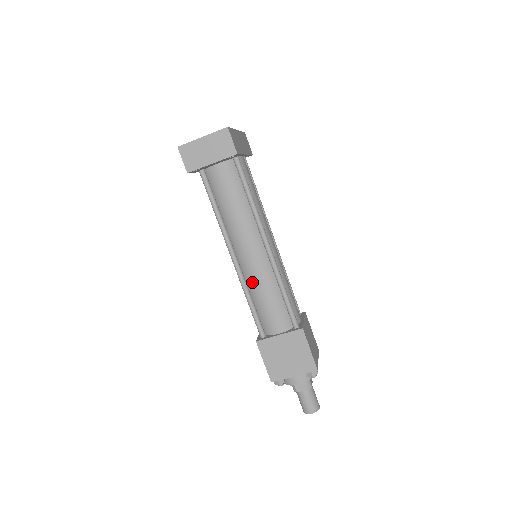
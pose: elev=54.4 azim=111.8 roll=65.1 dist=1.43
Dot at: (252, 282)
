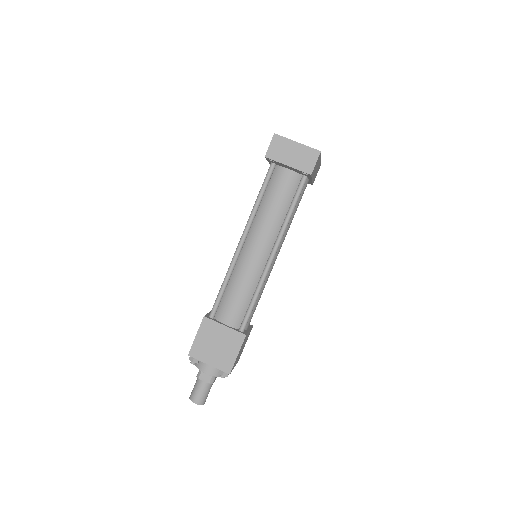
Dot at: (239, 271)
